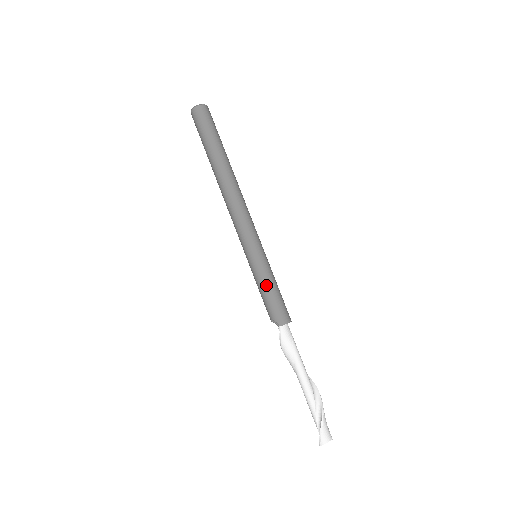
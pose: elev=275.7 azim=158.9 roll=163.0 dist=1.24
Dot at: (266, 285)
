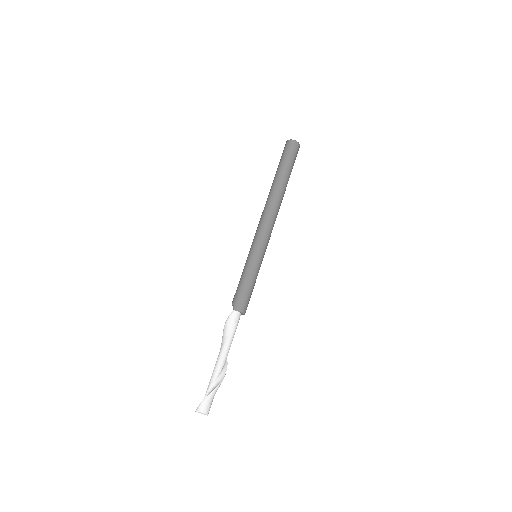
Dot at: (246, 277)
